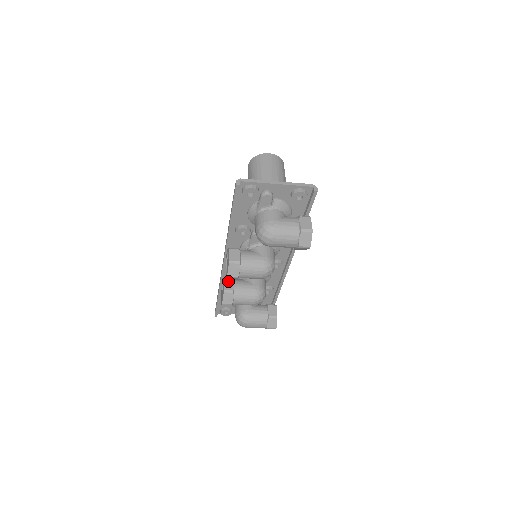
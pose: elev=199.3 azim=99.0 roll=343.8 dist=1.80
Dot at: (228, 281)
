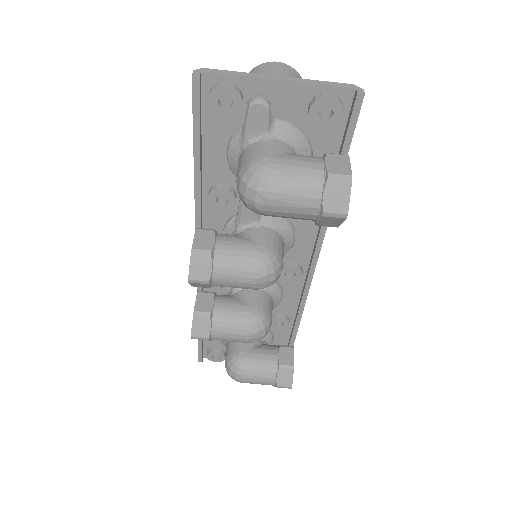
Dot at: (204, 296)
